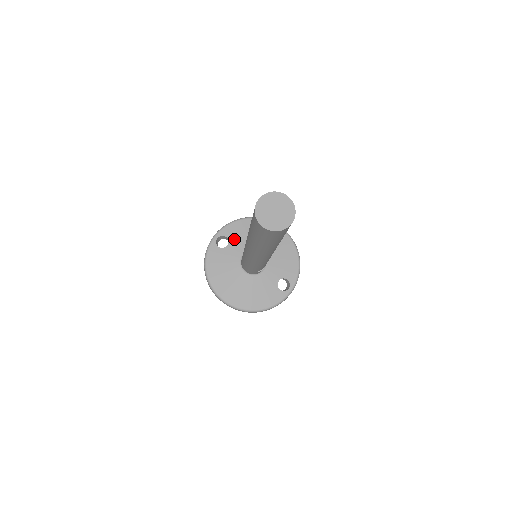
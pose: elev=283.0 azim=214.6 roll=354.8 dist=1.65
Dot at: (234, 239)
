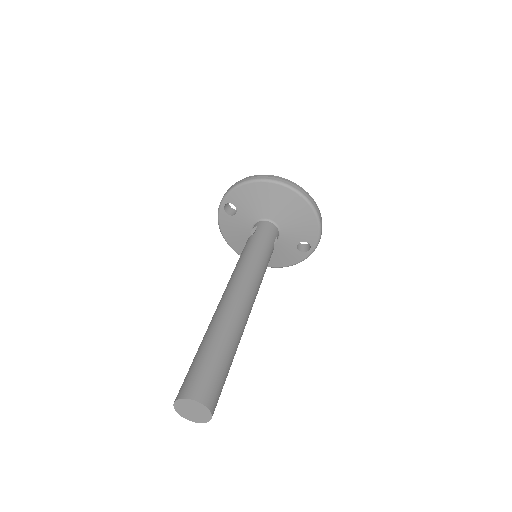
Dot at: (241, 207)
